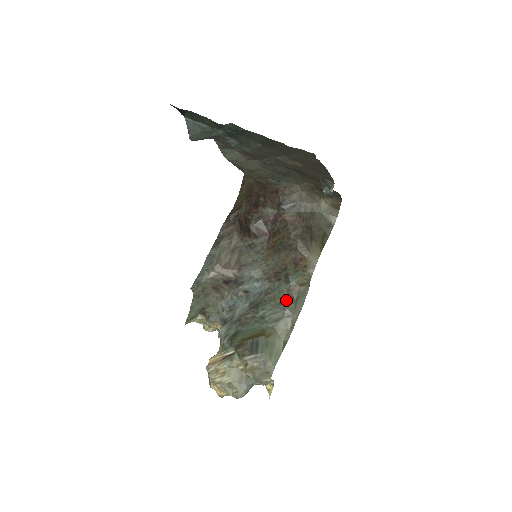
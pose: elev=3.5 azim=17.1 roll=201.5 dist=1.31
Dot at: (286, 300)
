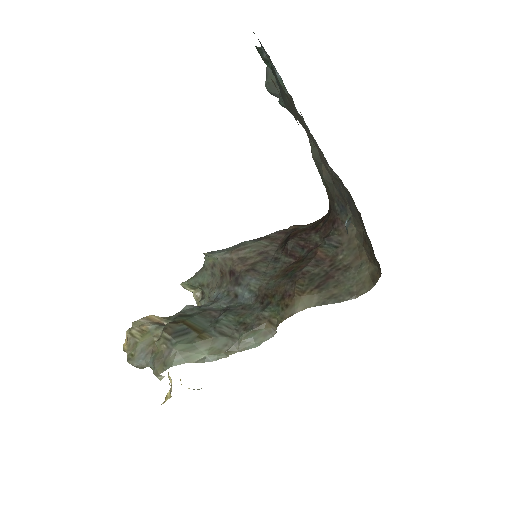
Dot at: (247, 324)
